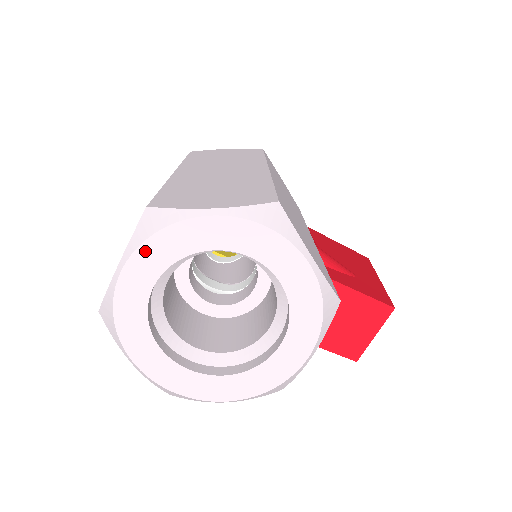
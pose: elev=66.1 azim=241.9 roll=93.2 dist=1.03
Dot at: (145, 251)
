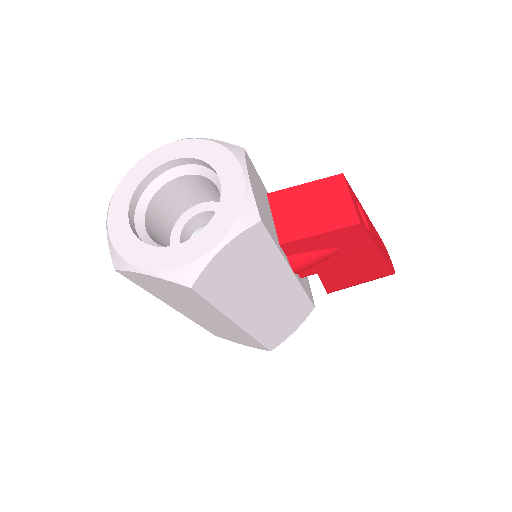
Dot at: (114, 204)
